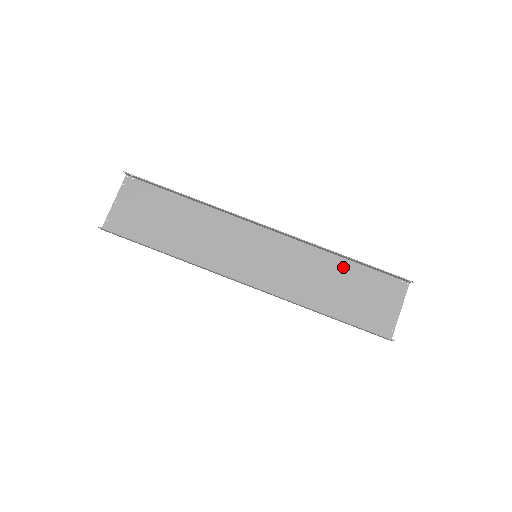
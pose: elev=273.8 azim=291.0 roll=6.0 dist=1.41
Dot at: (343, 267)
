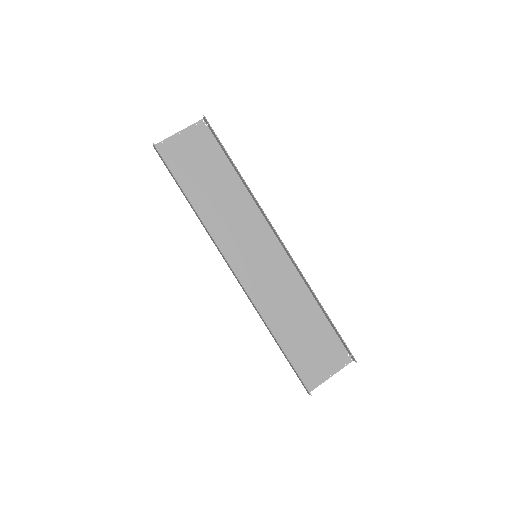
Dot at: (314, 313)
